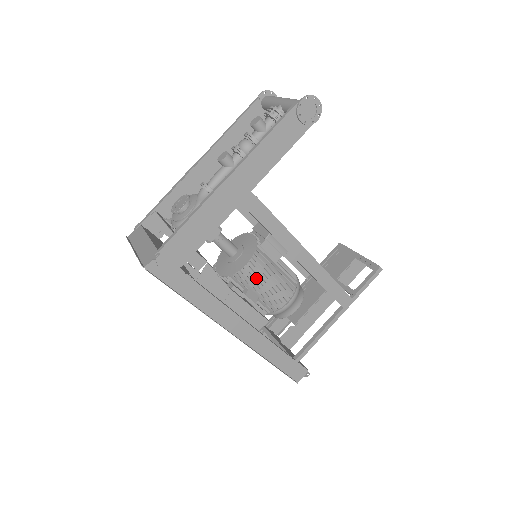
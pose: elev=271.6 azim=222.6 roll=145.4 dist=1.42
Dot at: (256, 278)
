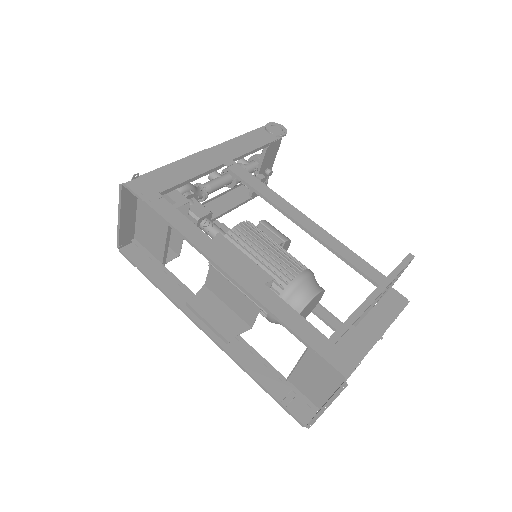
Dot at: (251, 241)
